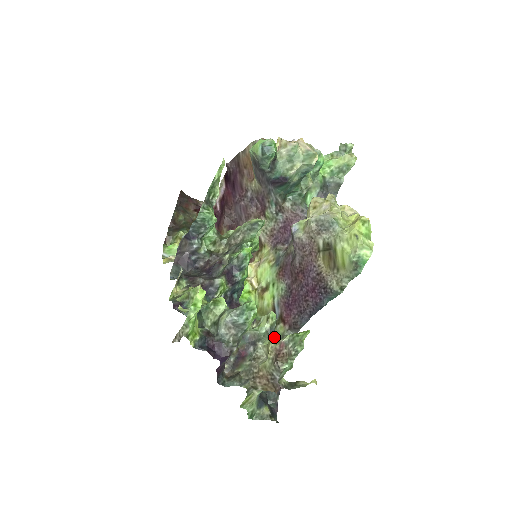
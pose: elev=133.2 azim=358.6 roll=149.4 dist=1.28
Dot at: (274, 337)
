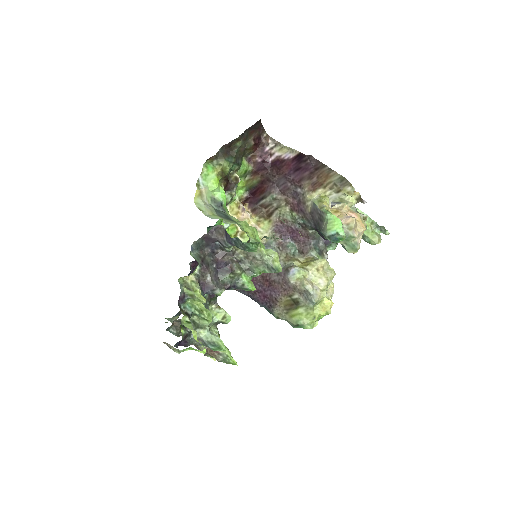
Dot at: (218, 323)
